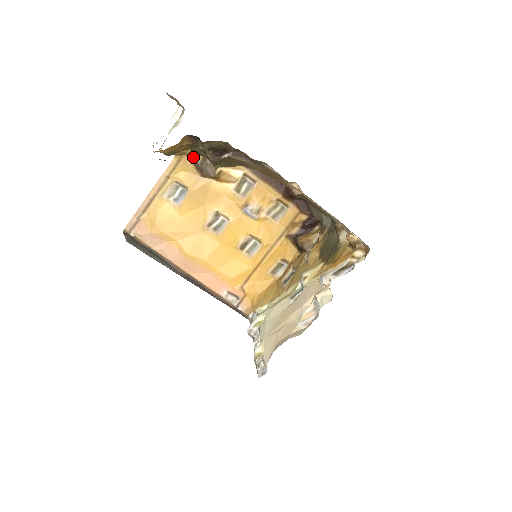
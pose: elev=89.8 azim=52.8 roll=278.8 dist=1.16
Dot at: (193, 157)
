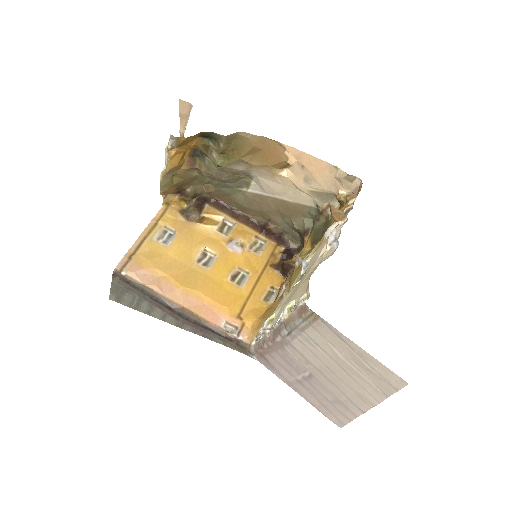
Dot at: (179, 206)
